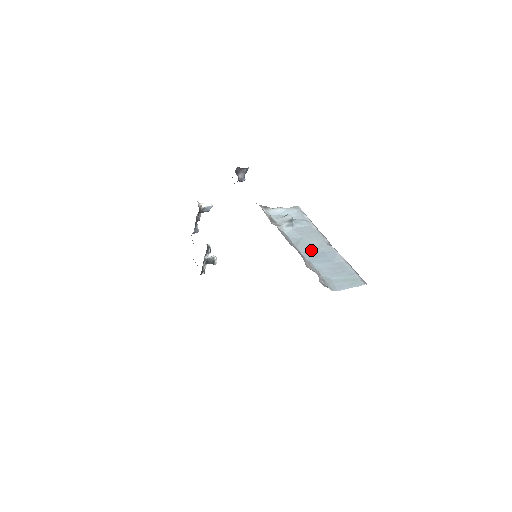
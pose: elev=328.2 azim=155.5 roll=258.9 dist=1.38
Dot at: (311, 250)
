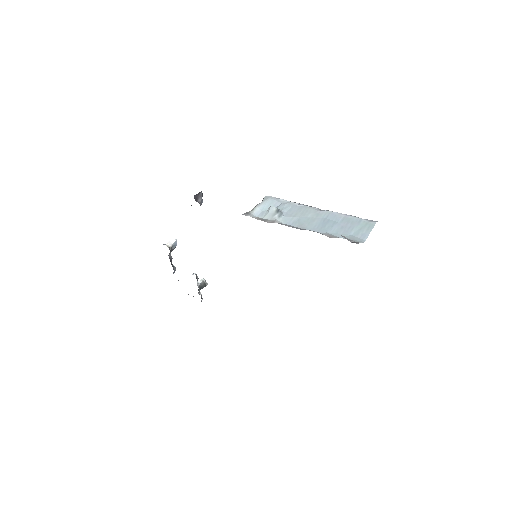
Dot at: (315, 223)
